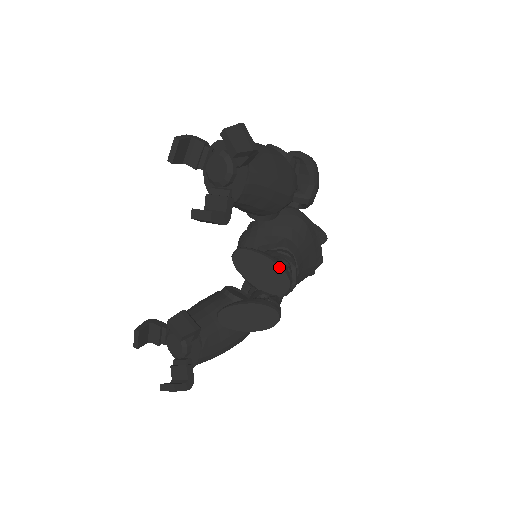
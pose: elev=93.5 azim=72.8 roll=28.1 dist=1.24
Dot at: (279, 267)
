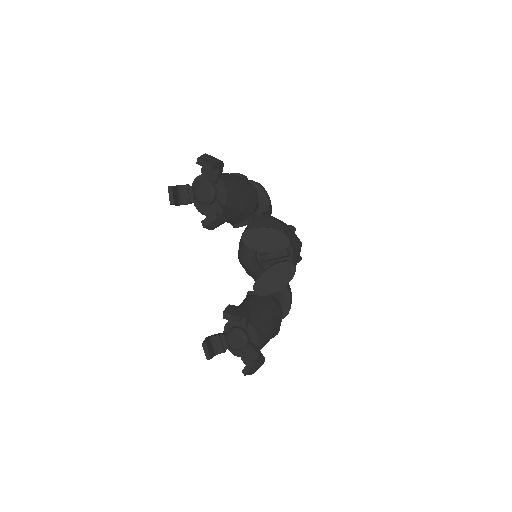
Dot at: (275, 230)
